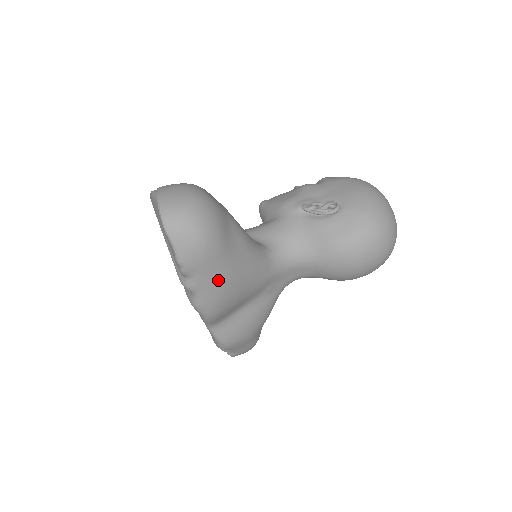
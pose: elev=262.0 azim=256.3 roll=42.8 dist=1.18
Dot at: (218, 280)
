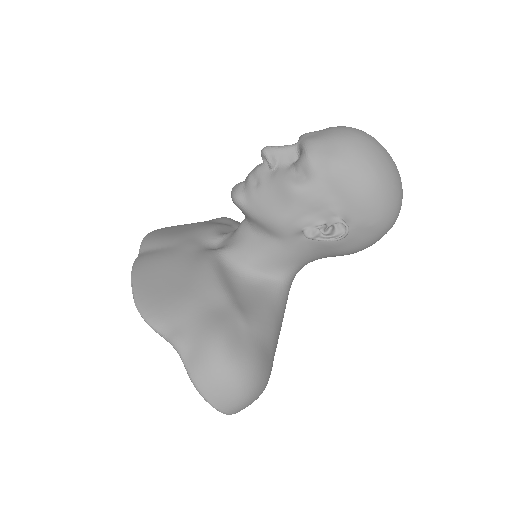
Dot at: occluded
